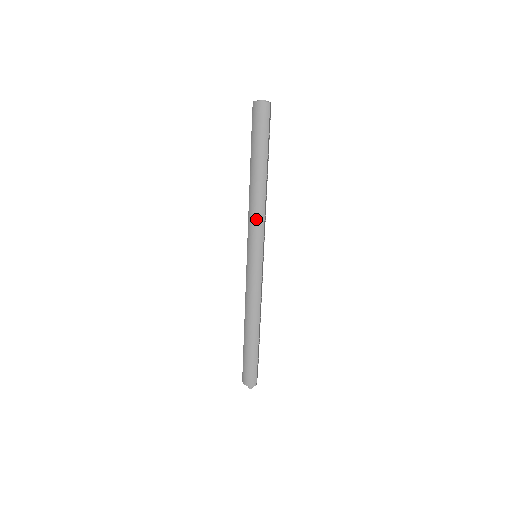
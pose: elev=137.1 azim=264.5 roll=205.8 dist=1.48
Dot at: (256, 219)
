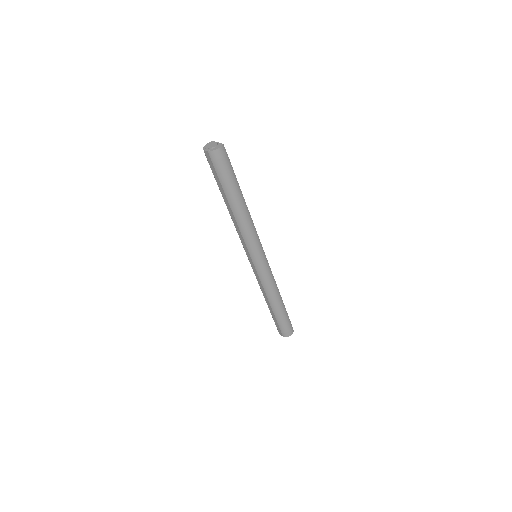
Dot at: (251, 233)
